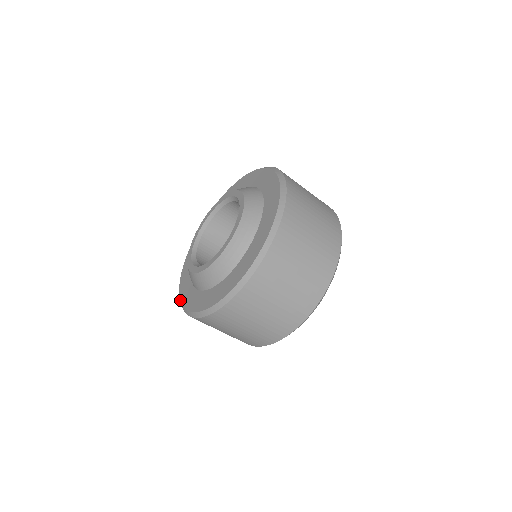
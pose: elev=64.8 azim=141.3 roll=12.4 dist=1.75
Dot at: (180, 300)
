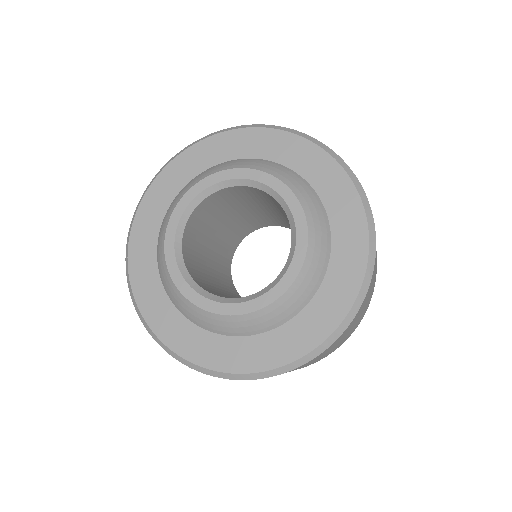
Dot at: (129, 279)
